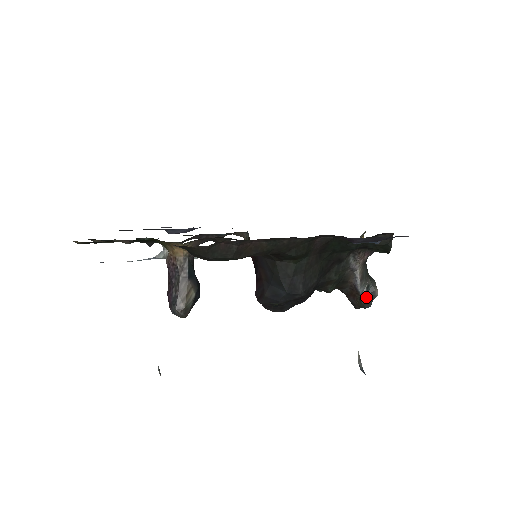
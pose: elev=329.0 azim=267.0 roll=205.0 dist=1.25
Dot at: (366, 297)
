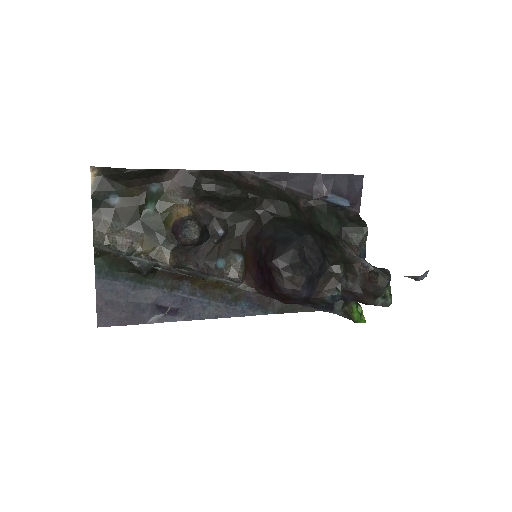
Dot at: (380, 270)
